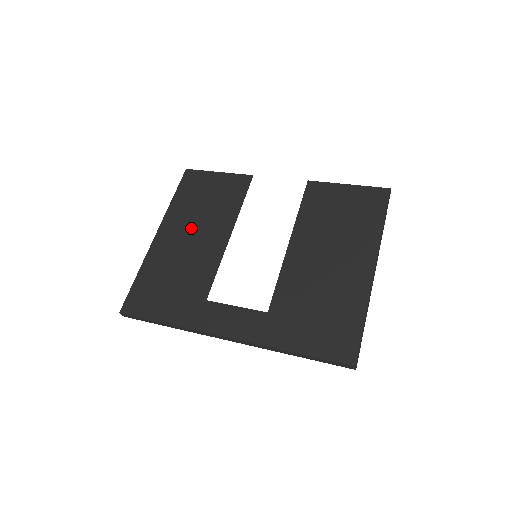
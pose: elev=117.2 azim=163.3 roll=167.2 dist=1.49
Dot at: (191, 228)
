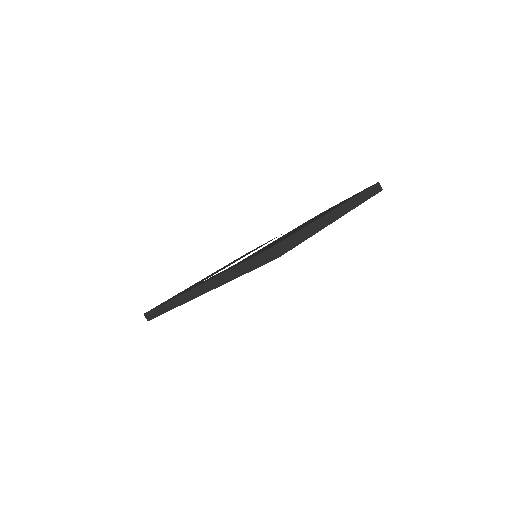
Dot at: occluded
